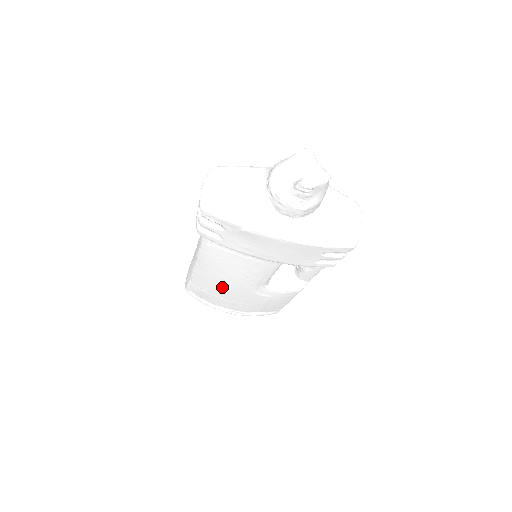
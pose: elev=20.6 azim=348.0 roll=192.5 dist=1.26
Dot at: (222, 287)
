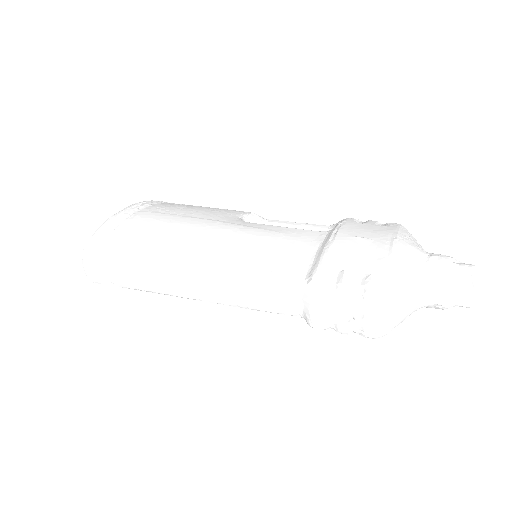
Dot at: occluded
